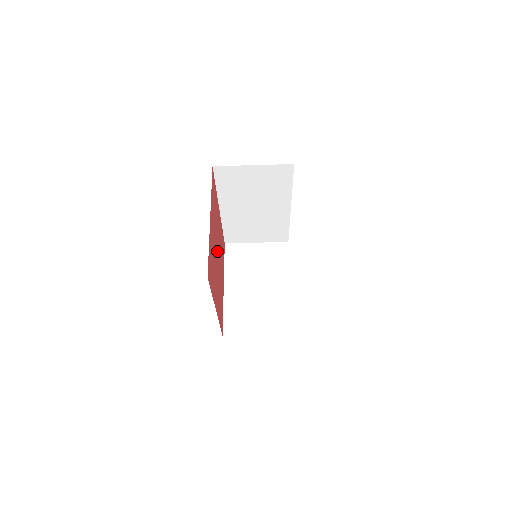
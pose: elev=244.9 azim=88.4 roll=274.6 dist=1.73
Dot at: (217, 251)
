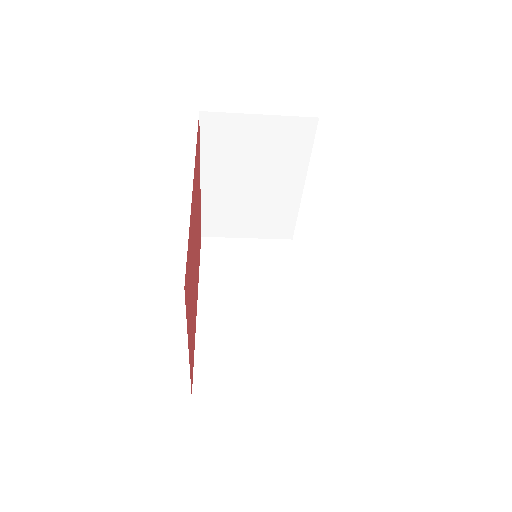
Dot at: (194, 256)
